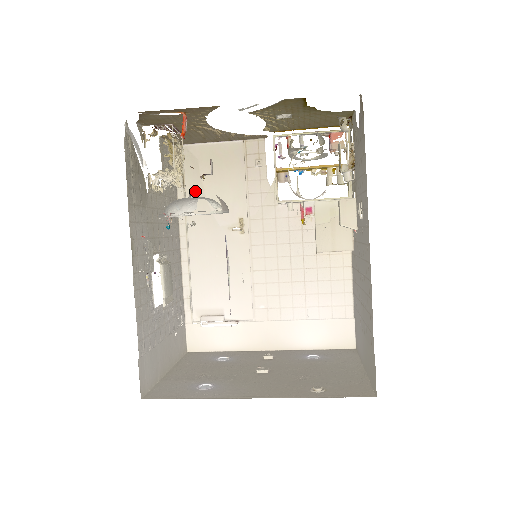
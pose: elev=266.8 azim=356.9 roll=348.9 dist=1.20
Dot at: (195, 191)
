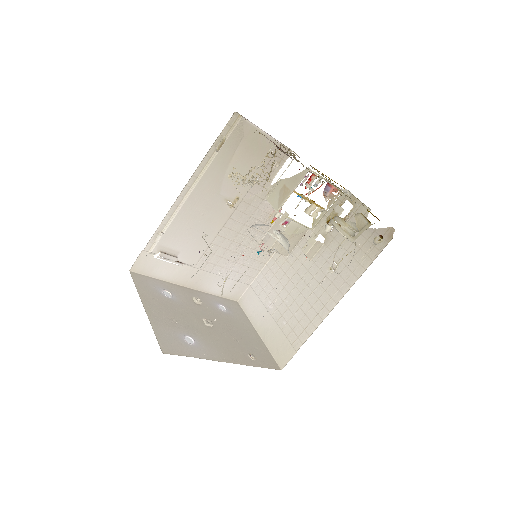
Dot at: (284, 231)
